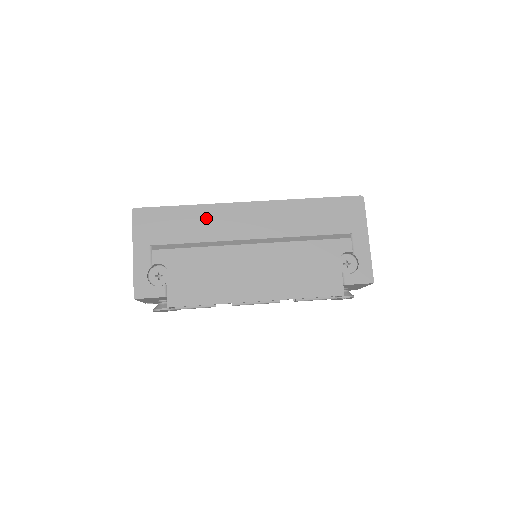
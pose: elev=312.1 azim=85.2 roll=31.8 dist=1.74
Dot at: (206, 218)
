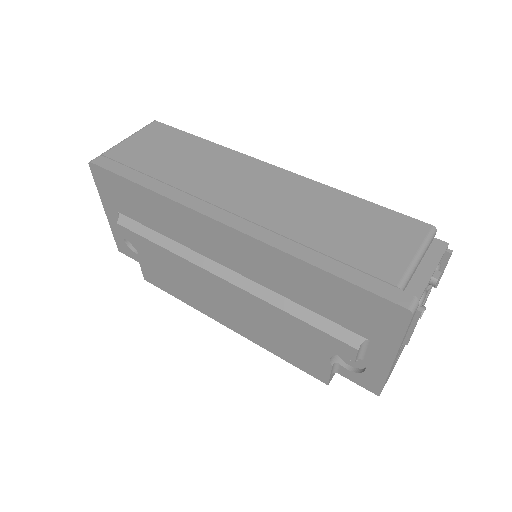
Dot at: (169, 214)
